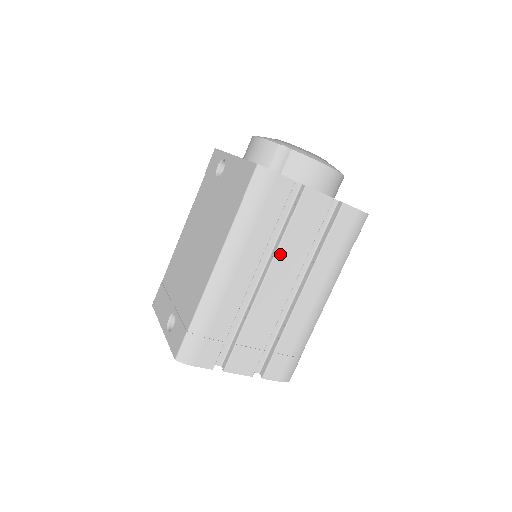
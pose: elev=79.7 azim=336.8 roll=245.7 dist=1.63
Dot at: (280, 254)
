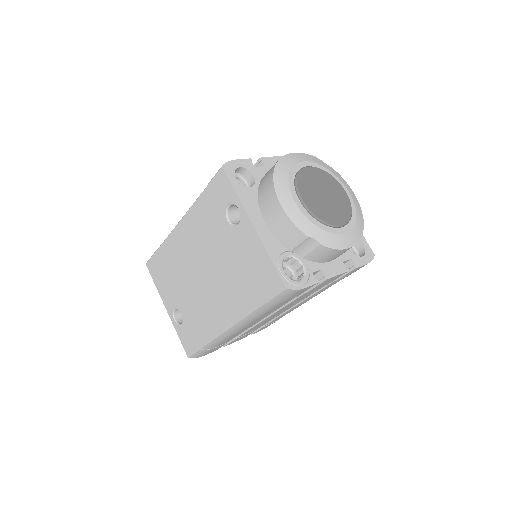
Dot at: (287, 305)
